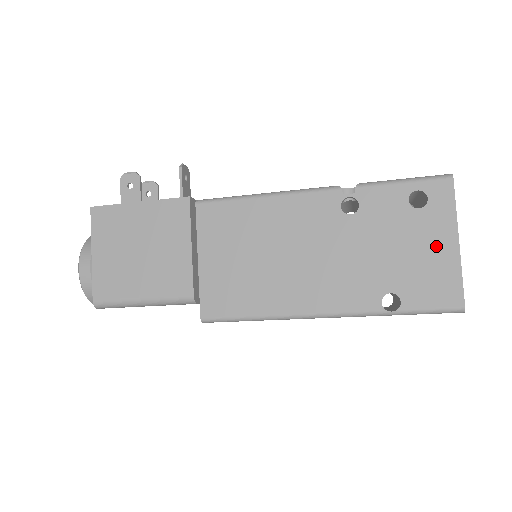
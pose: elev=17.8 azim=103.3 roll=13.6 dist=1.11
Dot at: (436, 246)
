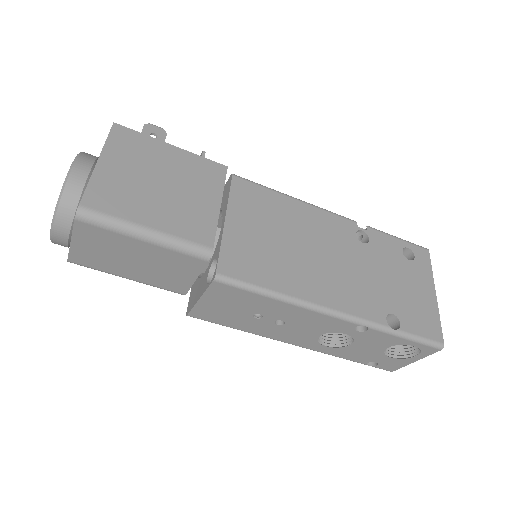
Dot at: (422, 291)
